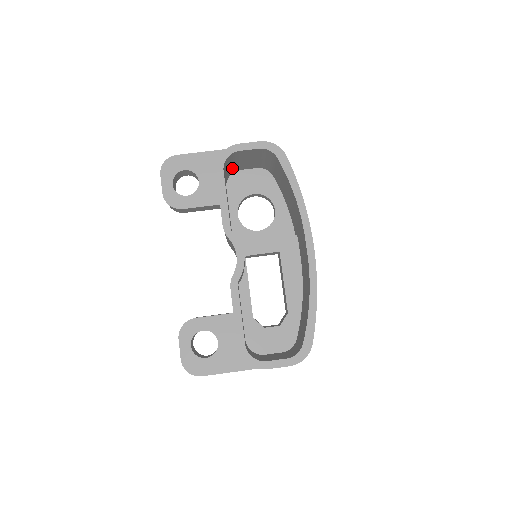
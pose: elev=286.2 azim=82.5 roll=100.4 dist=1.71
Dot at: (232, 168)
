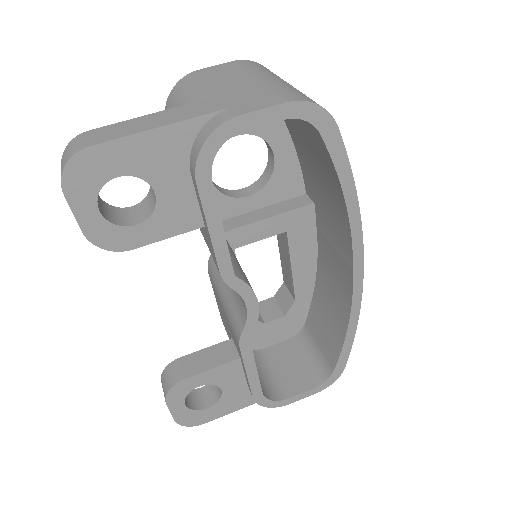
Dot at: occluded
